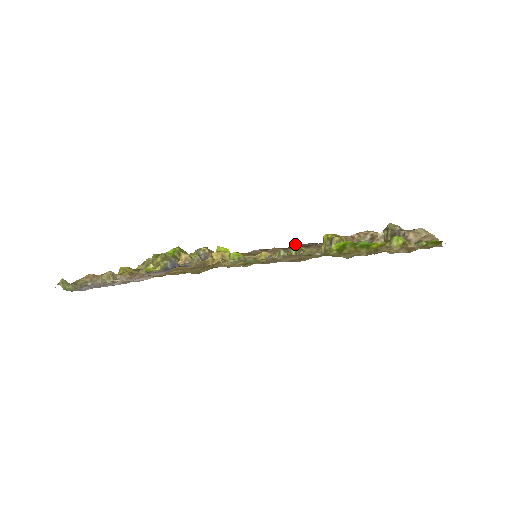
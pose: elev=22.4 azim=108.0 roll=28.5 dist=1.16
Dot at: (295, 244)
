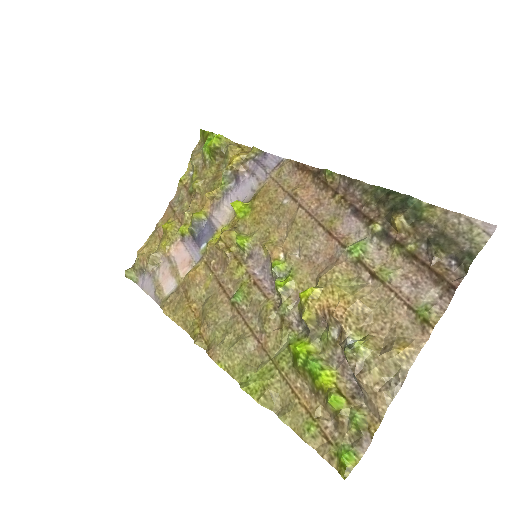
Dot at: (324, 174)
